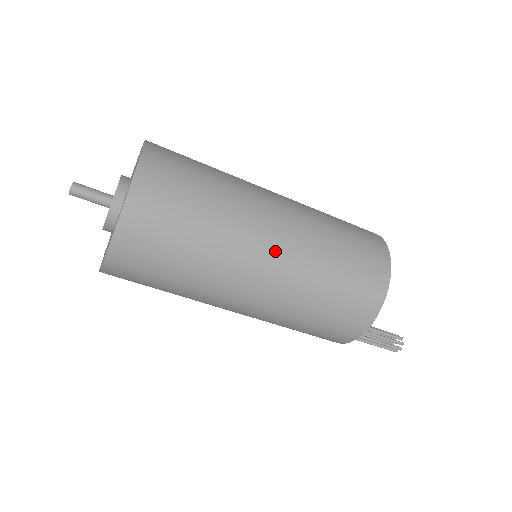
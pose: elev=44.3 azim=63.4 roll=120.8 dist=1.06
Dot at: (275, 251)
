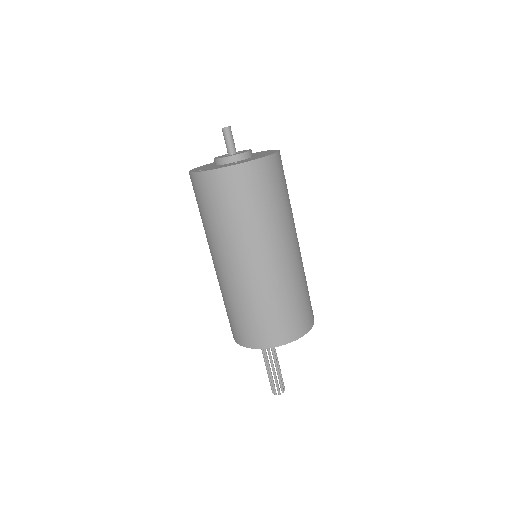
Dot at: (298, 243)
